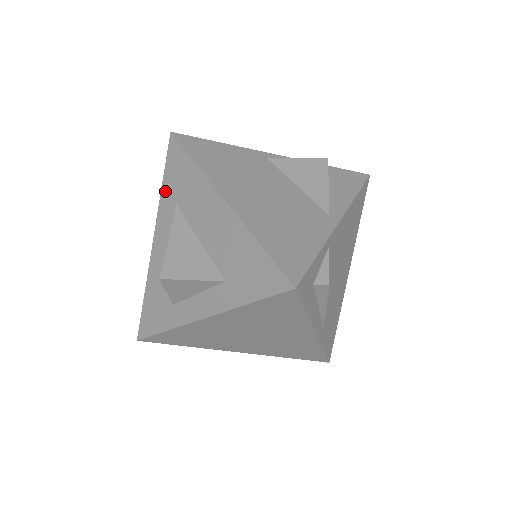
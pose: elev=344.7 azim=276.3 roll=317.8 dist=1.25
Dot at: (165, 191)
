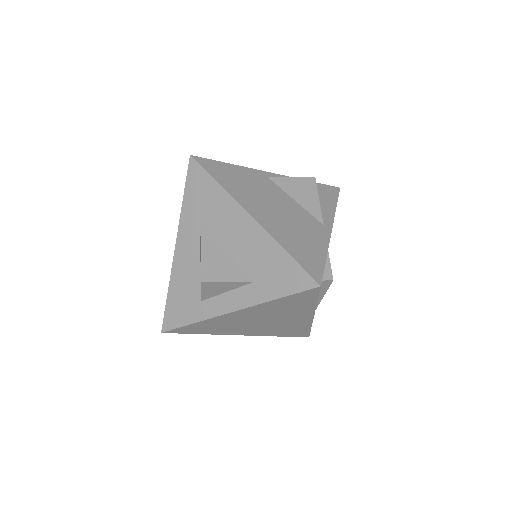
Dot at: (187, 206)
